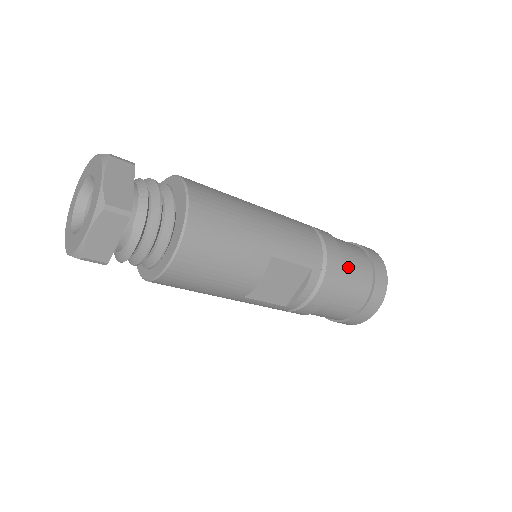
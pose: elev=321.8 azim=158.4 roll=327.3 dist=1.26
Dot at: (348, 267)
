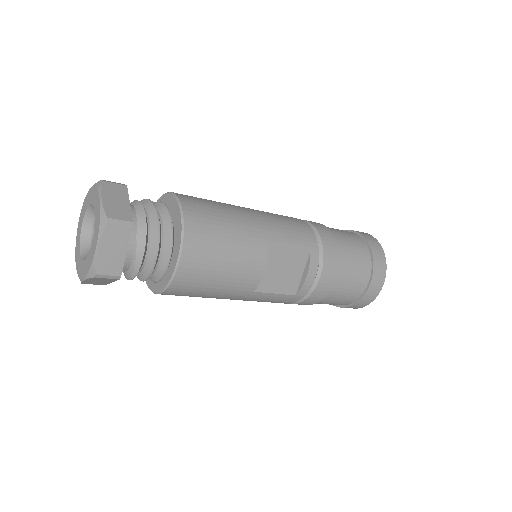
Dot at: (343, 247)
